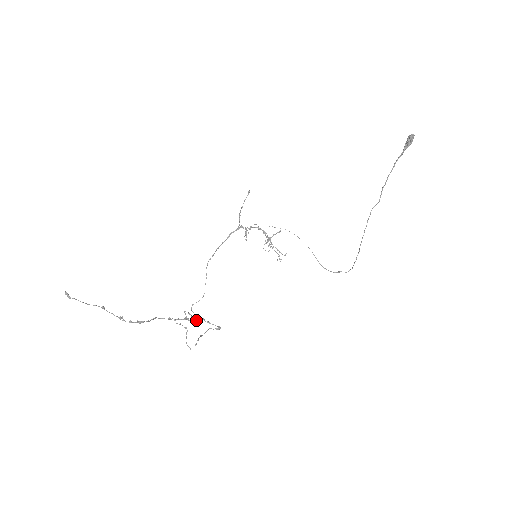
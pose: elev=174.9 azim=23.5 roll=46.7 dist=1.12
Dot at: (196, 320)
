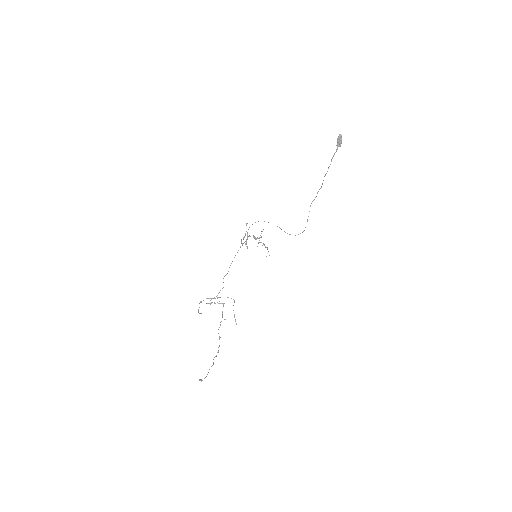
Dot at: occluded
